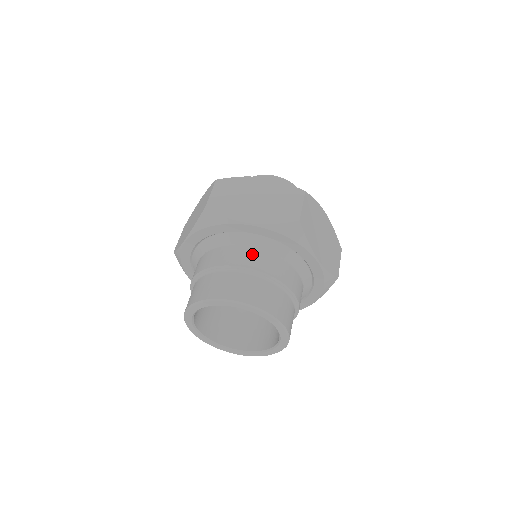
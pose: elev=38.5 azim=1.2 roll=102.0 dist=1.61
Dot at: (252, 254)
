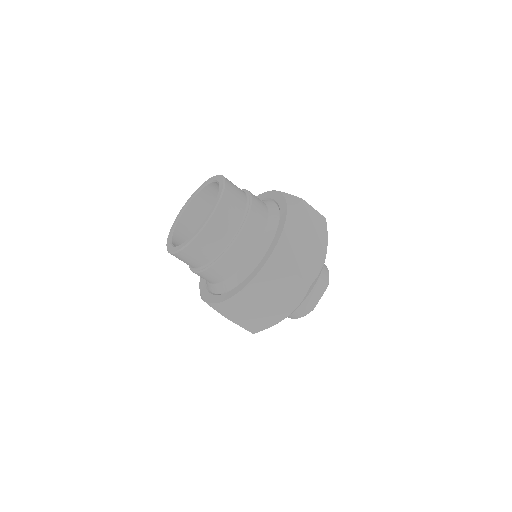
Dot at: occluded
